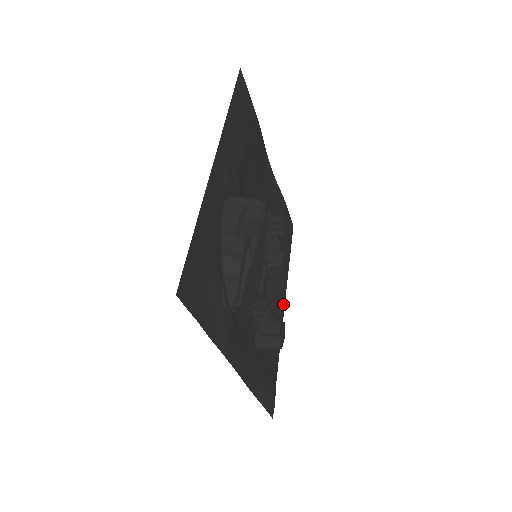
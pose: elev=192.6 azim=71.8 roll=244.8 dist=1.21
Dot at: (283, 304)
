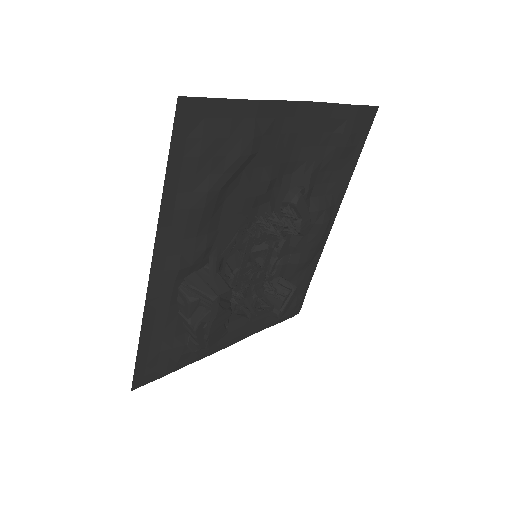
Dot at: (319, 240)
